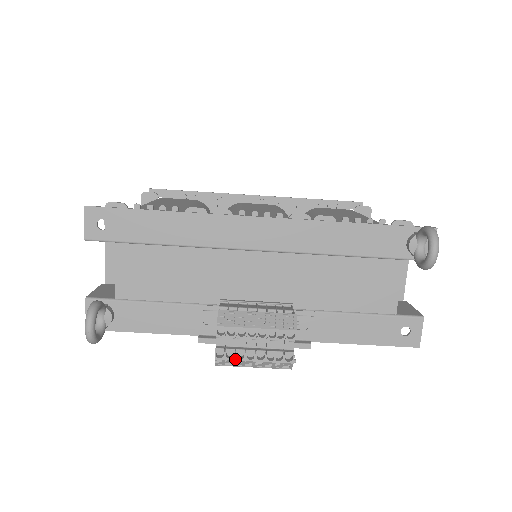
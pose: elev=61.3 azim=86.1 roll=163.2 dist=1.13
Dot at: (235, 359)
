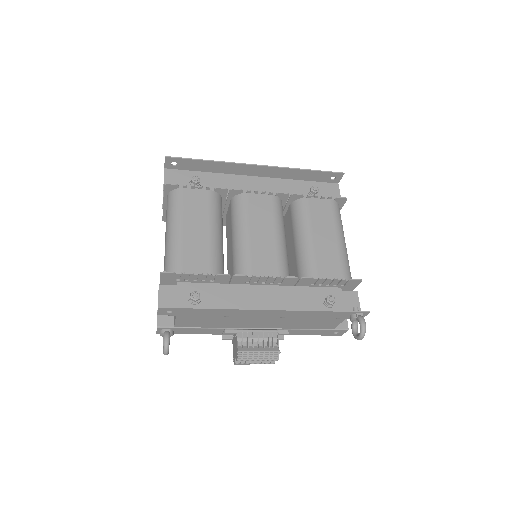
Dot at: (245, 364)
